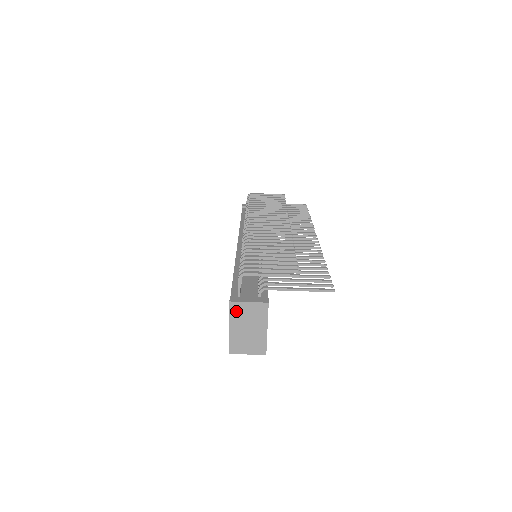
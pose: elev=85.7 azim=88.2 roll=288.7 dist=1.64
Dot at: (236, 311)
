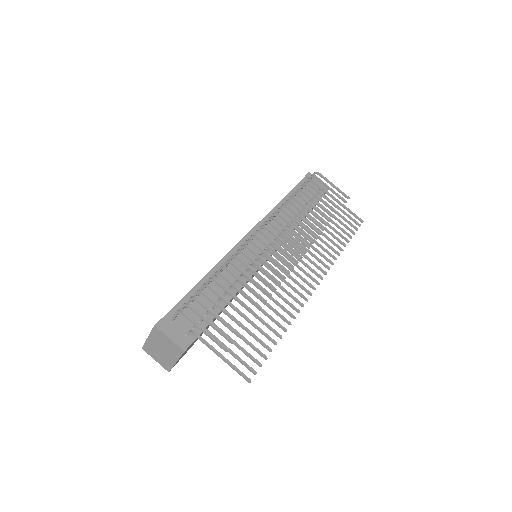
Dot at: (157, 334)
